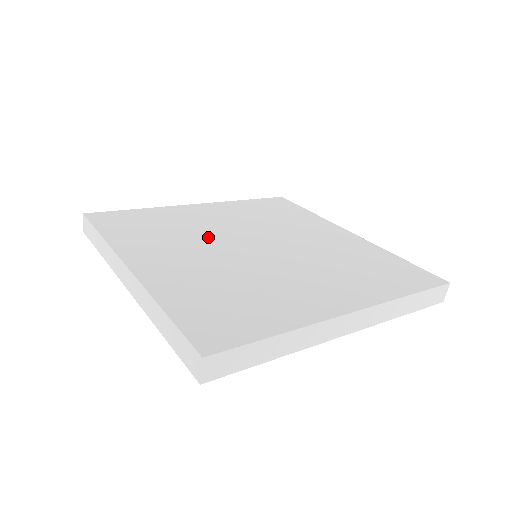
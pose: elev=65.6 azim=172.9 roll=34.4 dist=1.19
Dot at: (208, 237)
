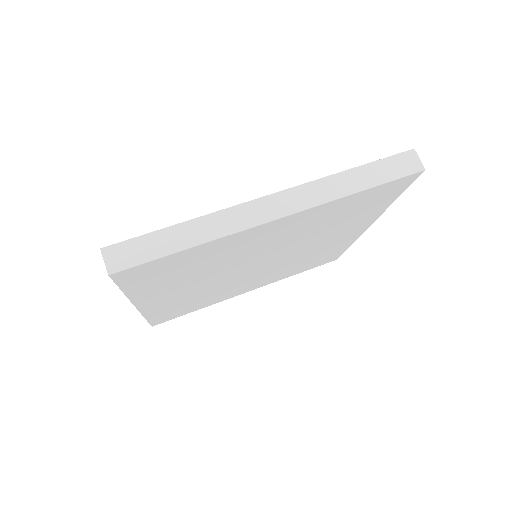
Dot at: occluded
